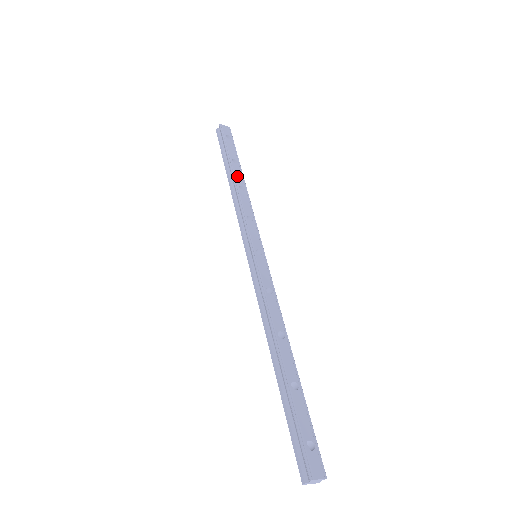
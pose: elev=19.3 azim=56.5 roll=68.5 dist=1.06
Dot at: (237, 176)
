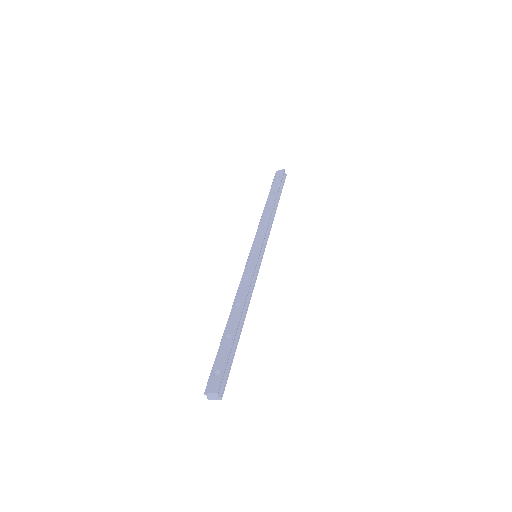
Dot at: (268, 204)
